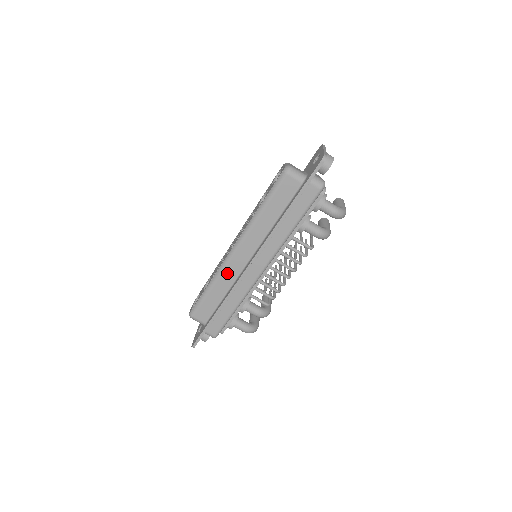
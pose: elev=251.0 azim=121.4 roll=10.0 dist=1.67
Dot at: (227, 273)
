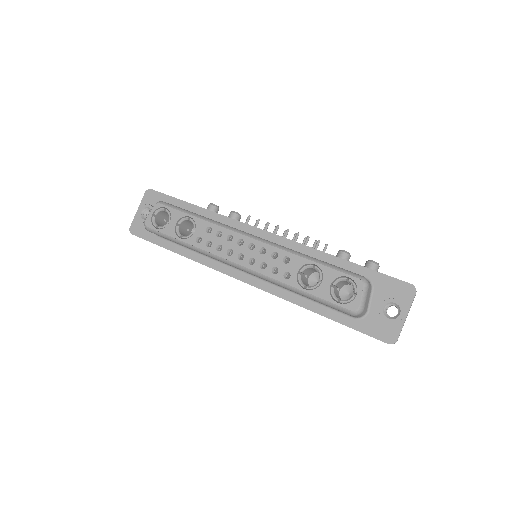
Dot at: occluded
